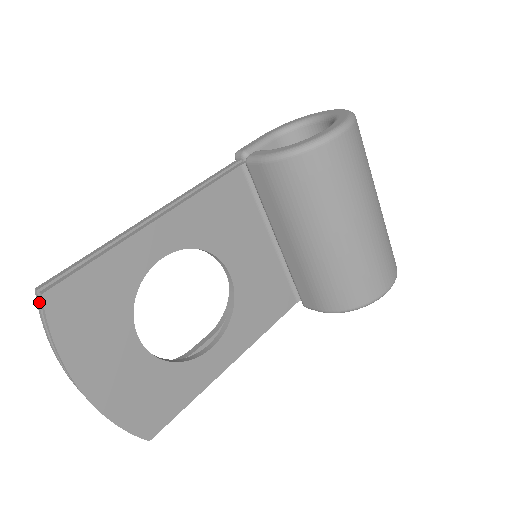
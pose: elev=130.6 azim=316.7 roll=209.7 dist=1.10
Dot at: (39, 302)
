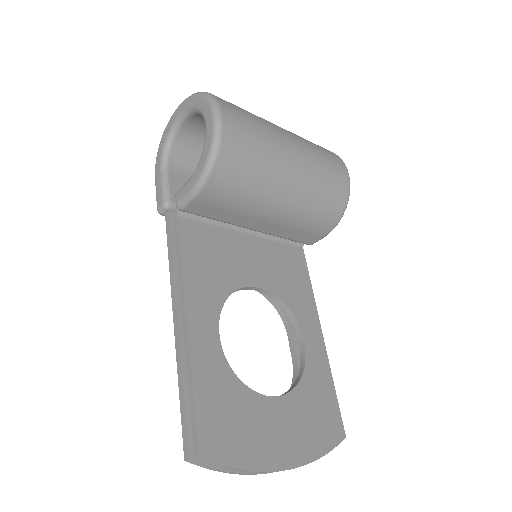
Dot at: (199, 463)
